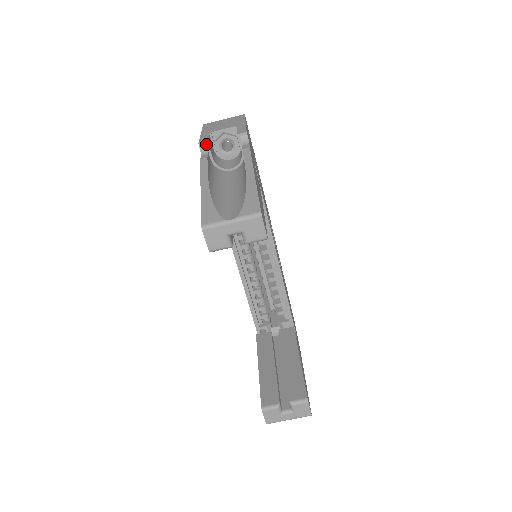
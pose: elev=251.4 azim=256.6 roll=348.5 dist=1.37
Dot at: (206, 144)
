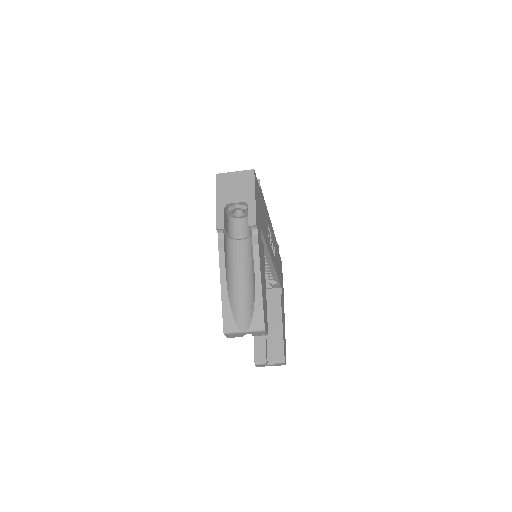
Dot at: (222, 229)
